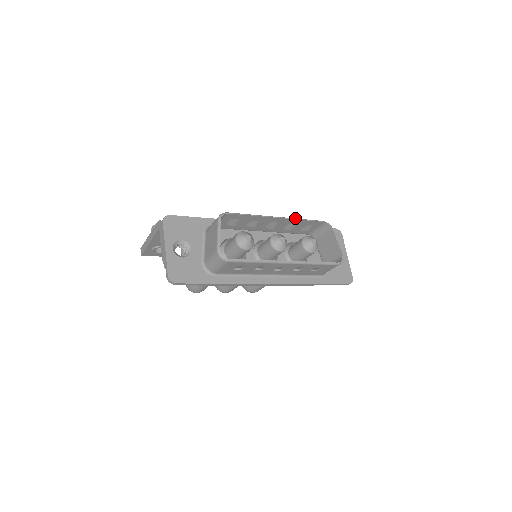
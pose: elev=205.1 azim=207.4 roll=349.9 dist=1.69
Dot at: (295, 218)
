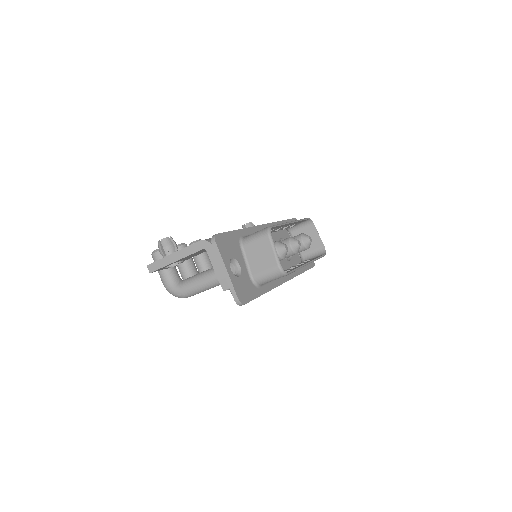
Dot at: (298, 220)
